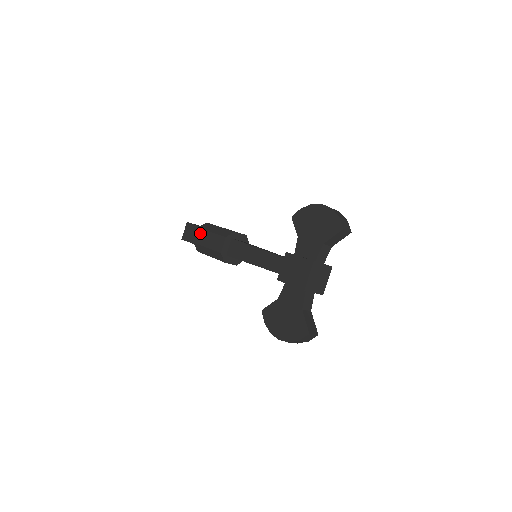
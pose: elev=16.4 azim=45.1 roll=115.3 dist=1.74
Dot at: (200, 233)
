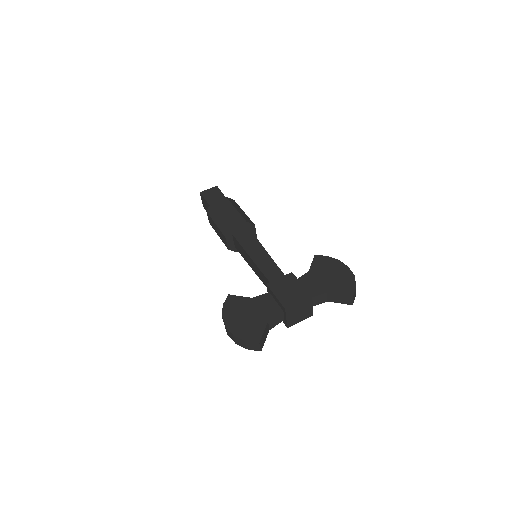
Dot at: (225, 201)
